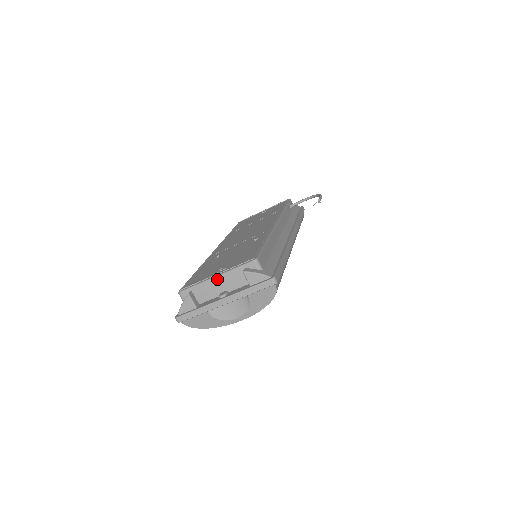
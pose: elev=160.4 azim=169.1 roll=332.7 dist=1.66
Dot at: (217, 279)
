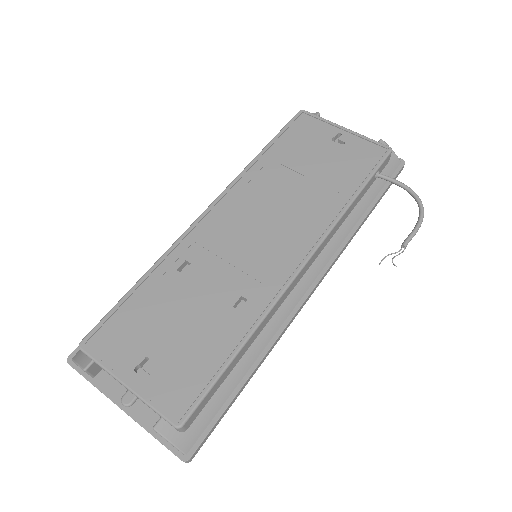
Dot at: (126, 388)
